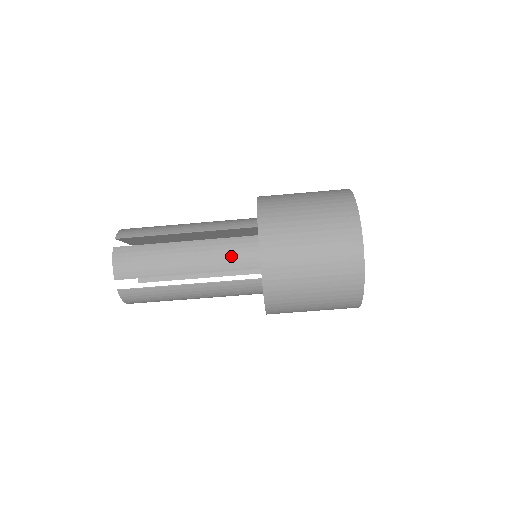
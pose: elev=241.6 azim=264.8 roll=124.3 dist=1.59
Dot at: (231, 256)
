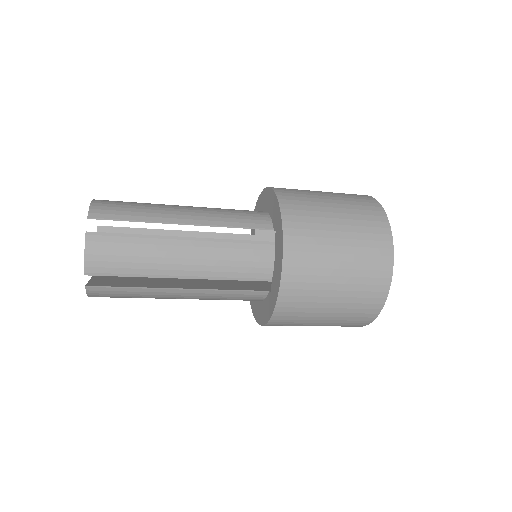
Dot at: (240, 264)
